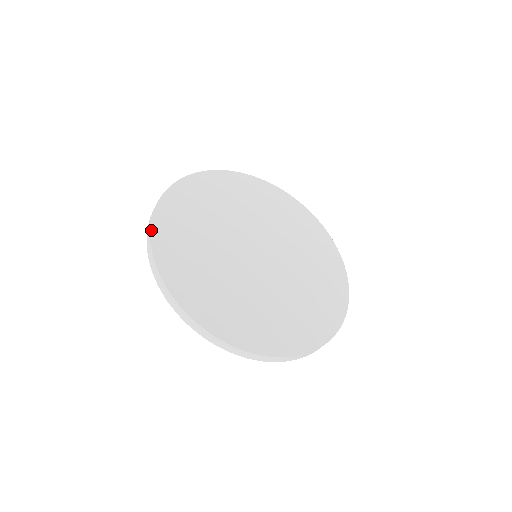
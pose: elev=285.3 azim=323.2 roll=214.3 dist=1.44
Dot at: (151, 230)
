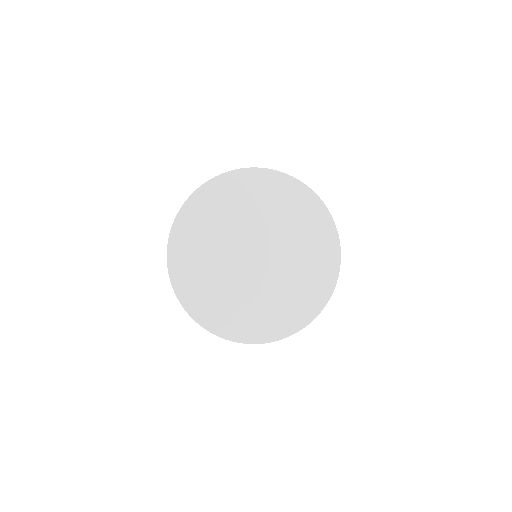
Dot at: (196, 190)
